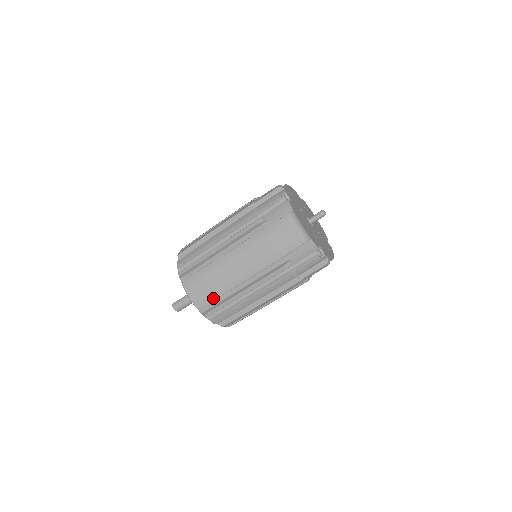
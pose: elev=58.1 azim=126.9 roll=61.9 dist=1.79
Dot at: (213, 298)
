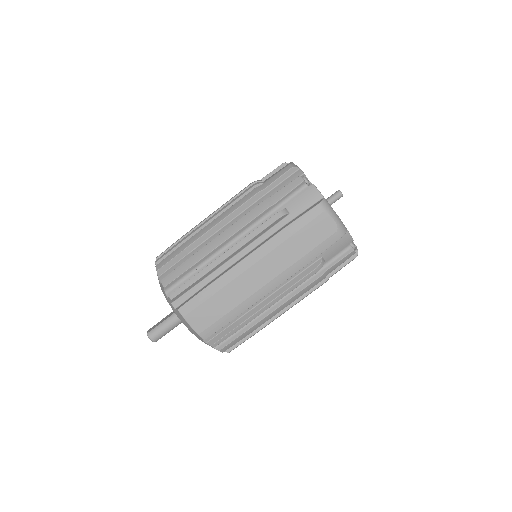
Dot at: (225, 322)
